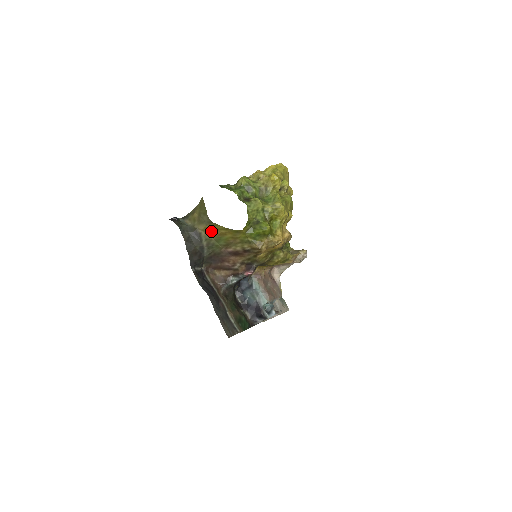
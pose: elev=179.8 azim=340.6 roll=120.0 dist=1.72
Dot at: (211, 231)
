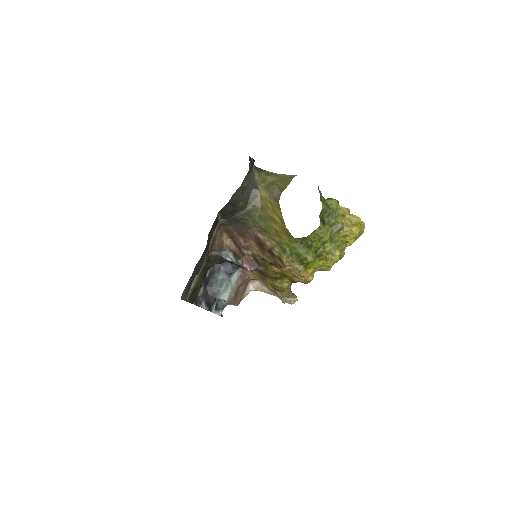
Dot at: (267, 206)
